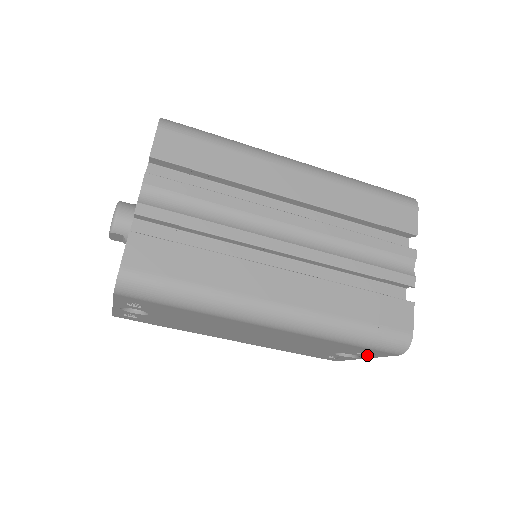
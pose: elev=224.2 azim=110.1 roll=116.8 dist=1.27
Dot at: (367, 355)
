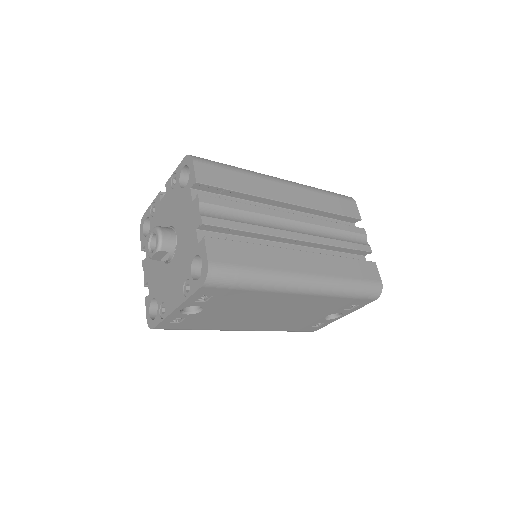
Dot at: (350, 310)
